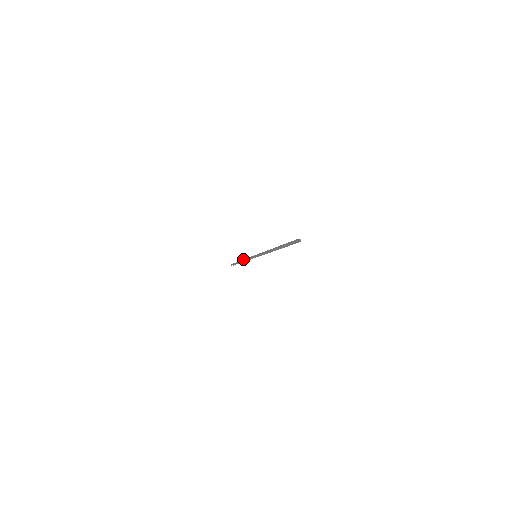
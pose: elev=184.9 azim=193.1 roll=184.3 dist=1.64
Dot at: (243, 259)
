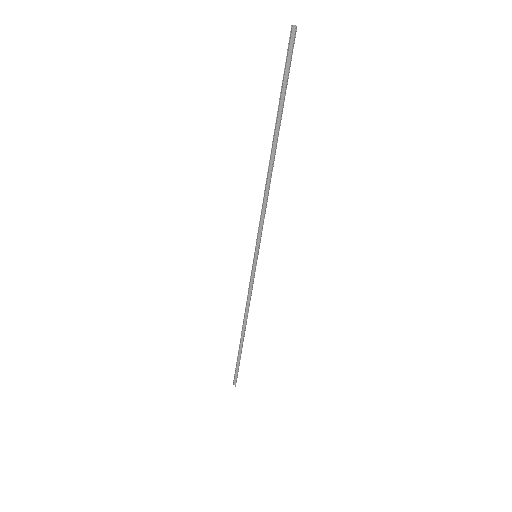
Dot at: (244, 316)
